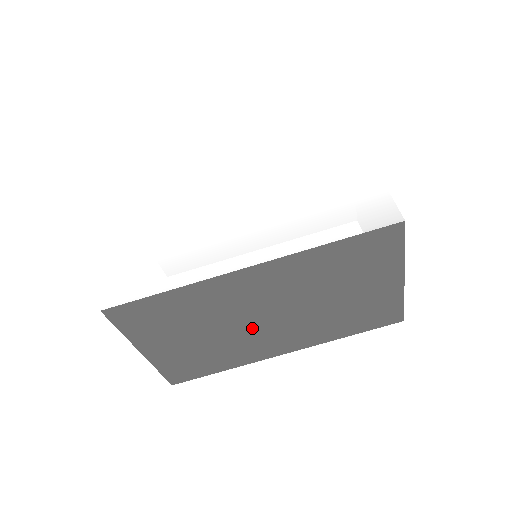
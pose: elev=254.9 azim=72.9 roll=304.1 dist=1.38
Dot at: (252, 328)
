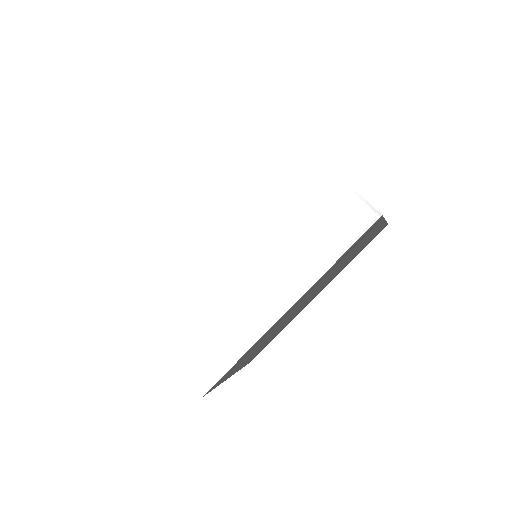
Dot at: occluded
